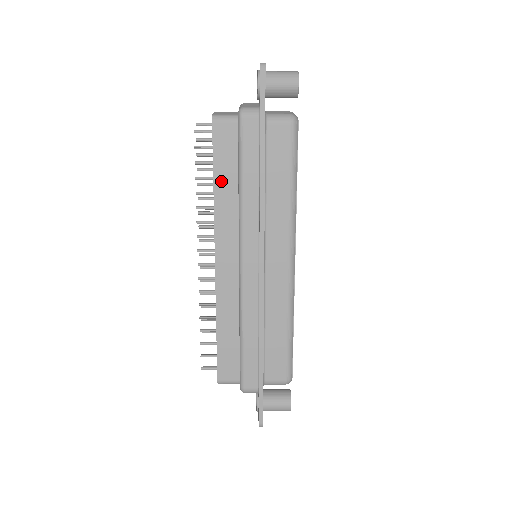
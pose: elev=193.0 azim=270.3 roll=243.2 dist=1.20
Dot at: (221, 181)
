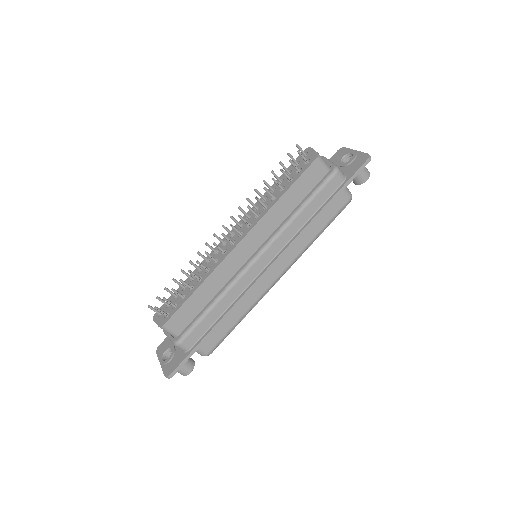
Dot at: (289, 196)
